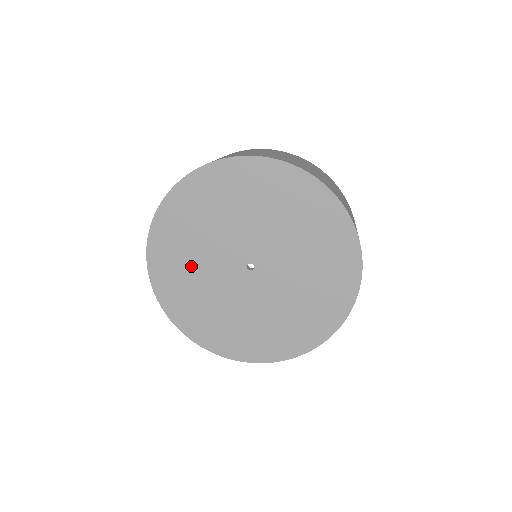
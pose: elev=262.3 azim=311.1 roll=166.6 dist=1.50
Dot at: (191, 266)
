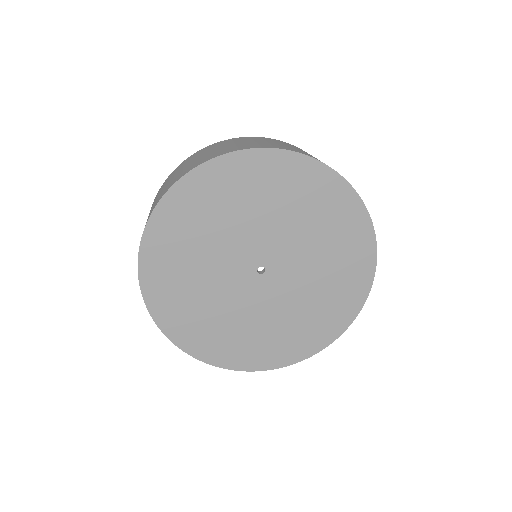
Dot at: (217, 318)
